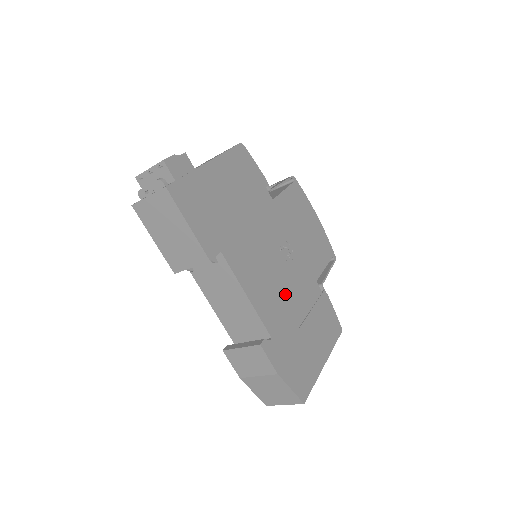
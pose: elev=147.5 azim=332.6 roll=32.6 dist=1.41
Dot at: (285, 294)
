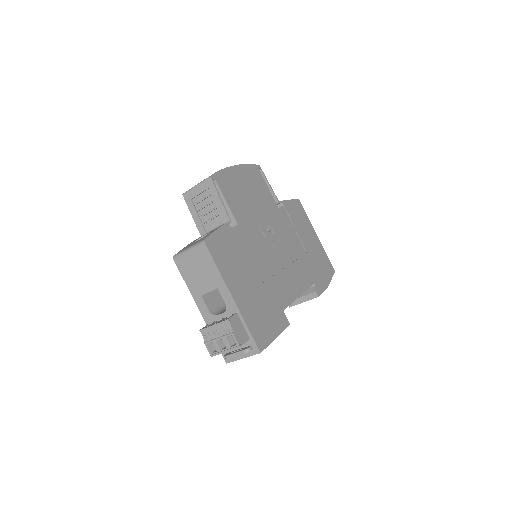
Dot at: (292, 253)
